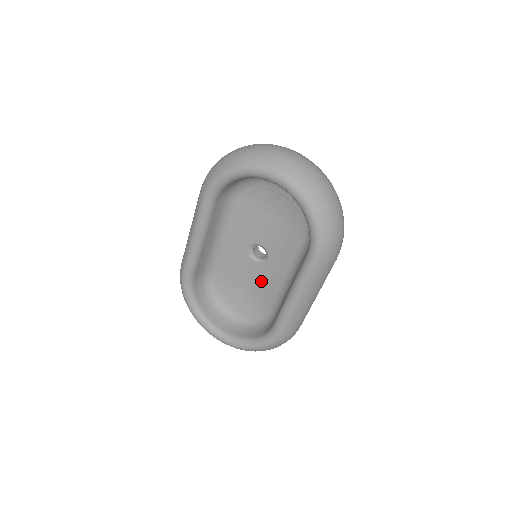
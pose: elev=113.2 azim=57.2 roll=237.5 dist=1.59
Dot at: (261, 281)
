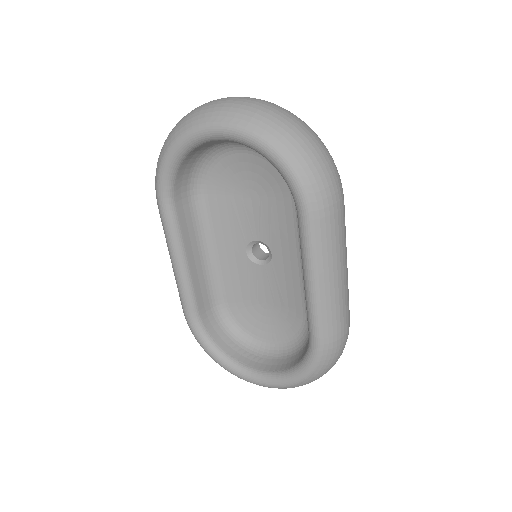
Dot at: (278, 287)
